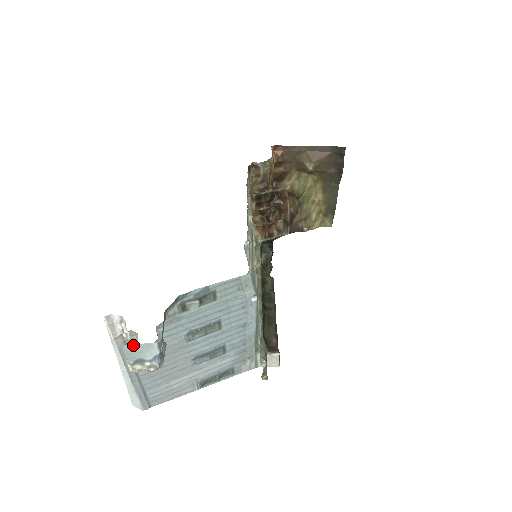
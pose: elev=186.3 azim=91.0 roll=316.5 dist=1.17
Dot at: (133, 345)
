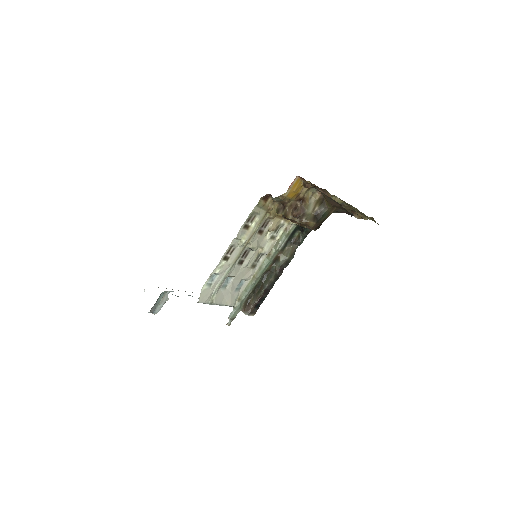
Dot at: occluded
